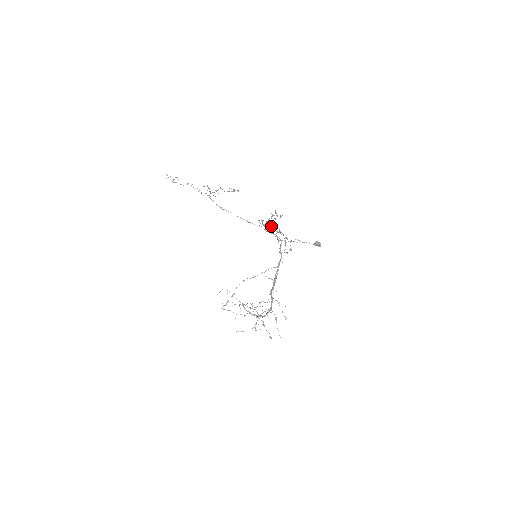
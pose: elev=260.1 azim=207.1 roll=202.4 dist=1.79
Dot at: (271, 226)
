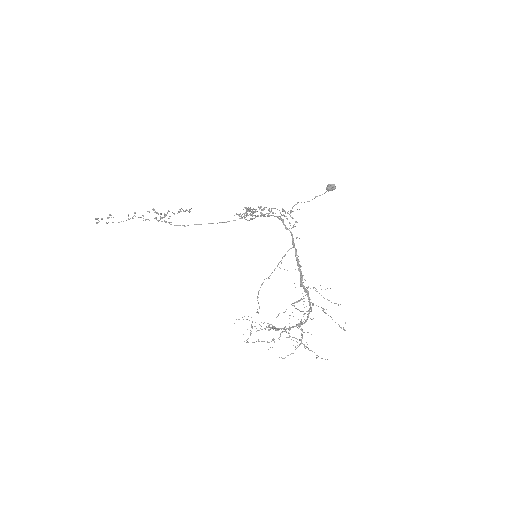
Dot at: (254, 215)
